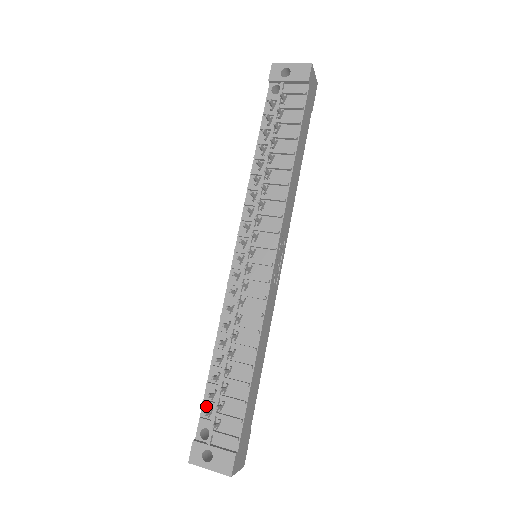
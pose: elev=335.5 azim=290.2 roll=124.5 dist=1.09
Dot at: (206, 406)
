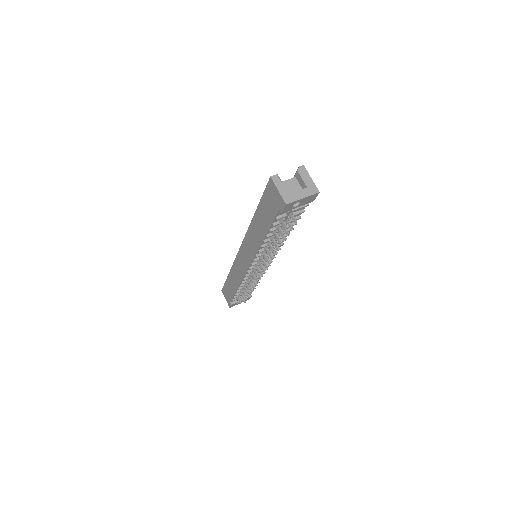
Dot at: (235, 297)
